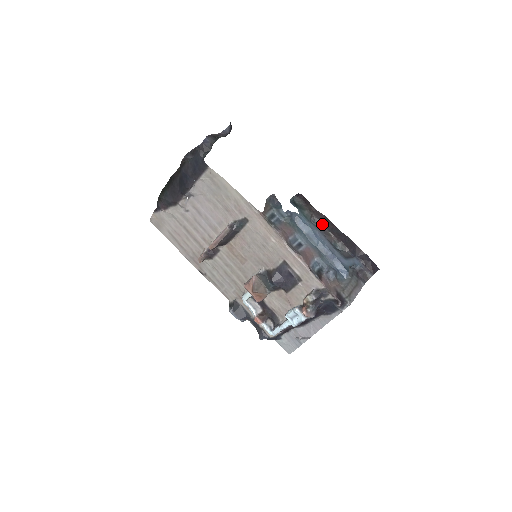
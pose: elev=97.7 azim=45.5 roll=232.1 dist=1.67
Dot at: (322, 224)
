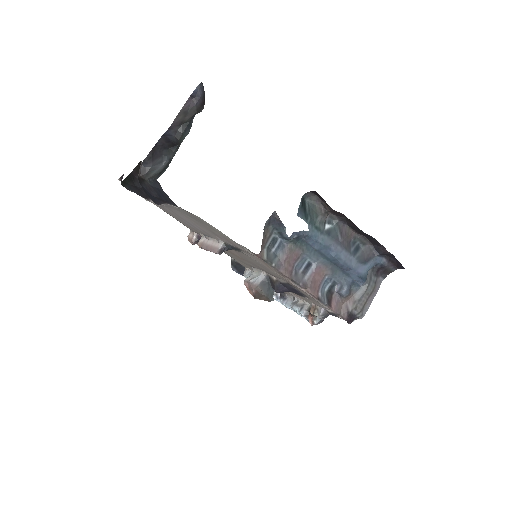
Dot at: (340, 221)
